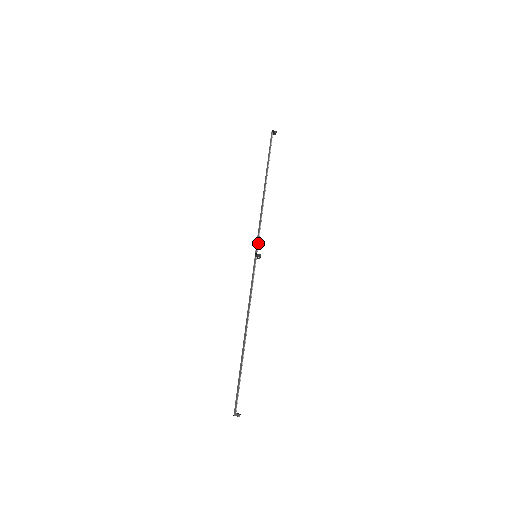
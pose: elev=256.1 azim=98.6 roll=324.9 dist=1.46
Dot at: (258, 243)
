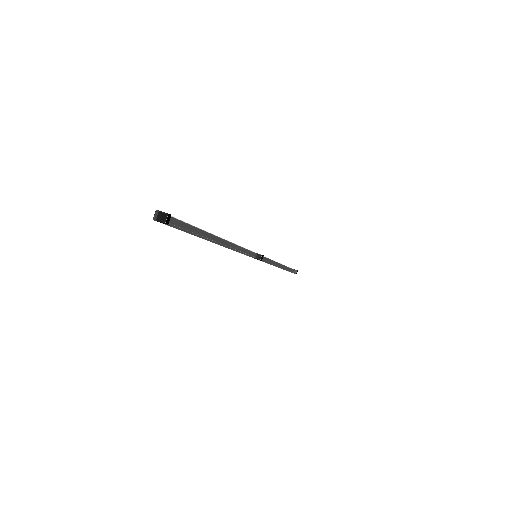
Dot at: occluded
